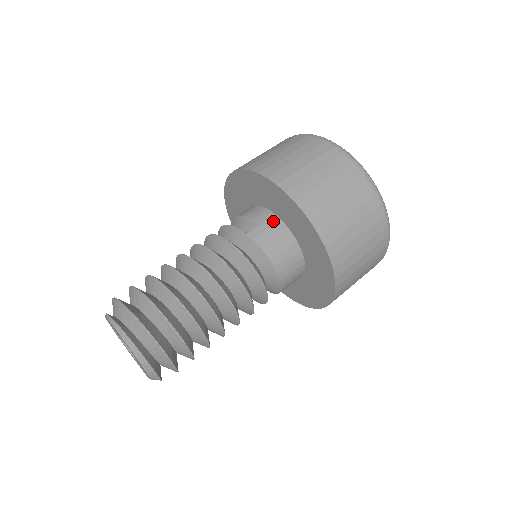
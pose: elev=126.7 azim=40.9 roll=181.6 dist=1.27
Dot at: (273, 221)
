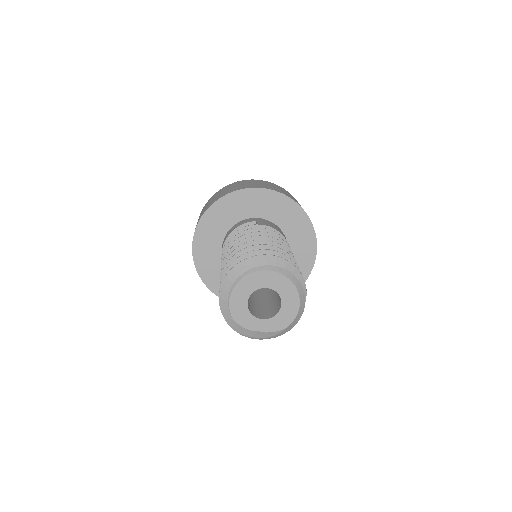
Dot at: (259, 219)
